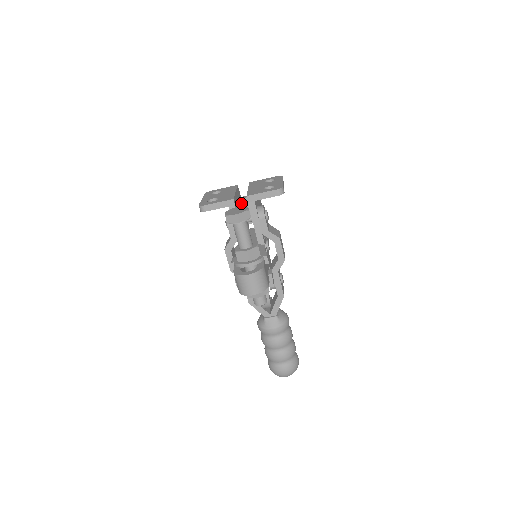
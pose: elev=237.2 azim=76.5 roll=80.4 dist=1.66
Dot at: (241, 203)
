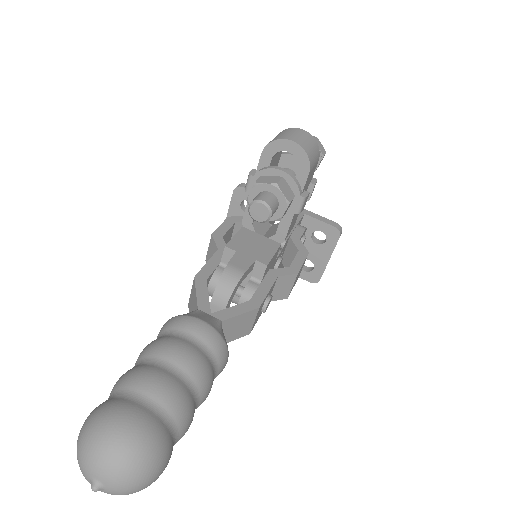
Dot at: occluded
